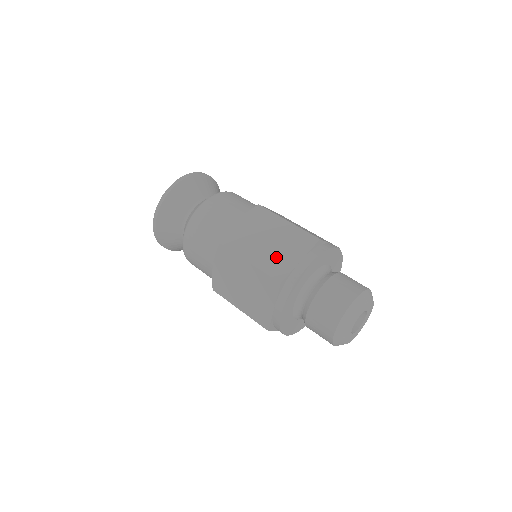
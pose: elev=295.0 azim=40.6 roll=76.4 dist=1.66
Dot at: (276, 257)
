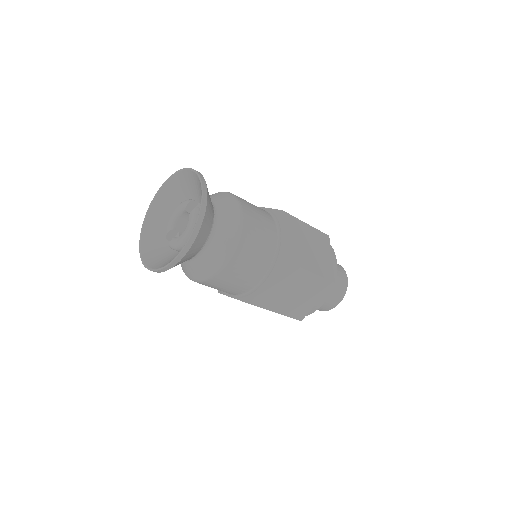
Dot at: (299, 304)
